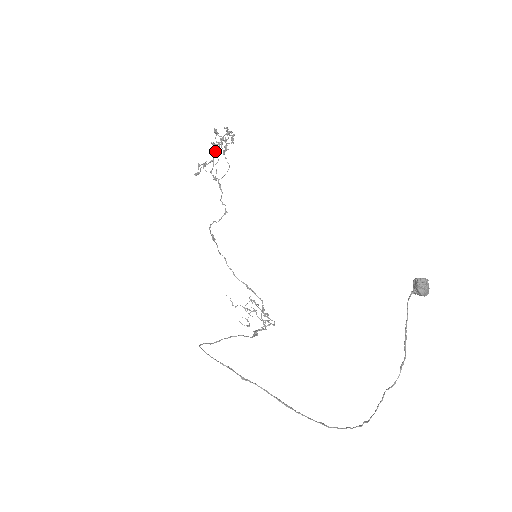
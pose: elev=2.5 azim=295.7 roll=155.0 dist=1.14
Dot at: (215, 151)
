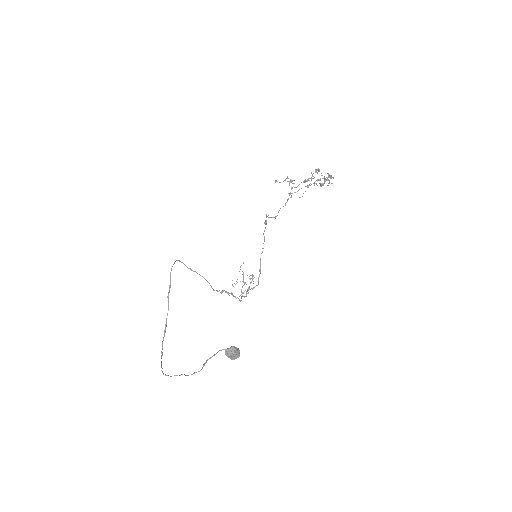
Dot at: (305, 180)
